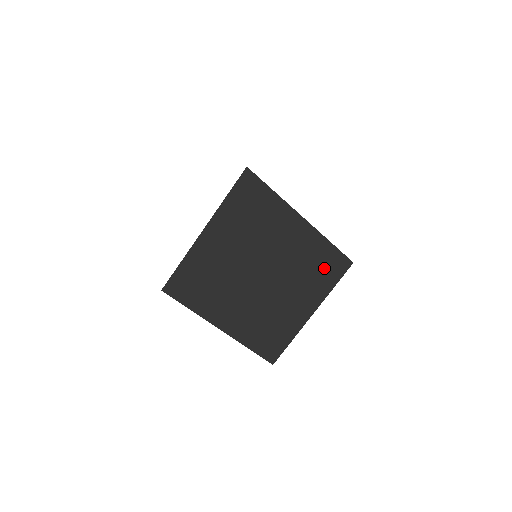
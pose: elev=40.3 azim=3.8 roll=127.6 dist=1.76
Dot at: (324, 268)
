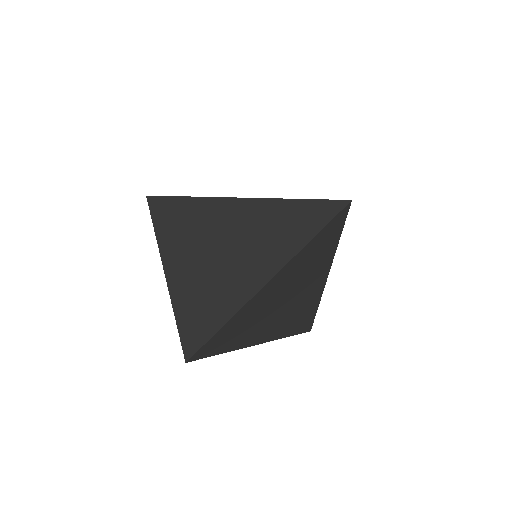
Dot at: (294, 319)
